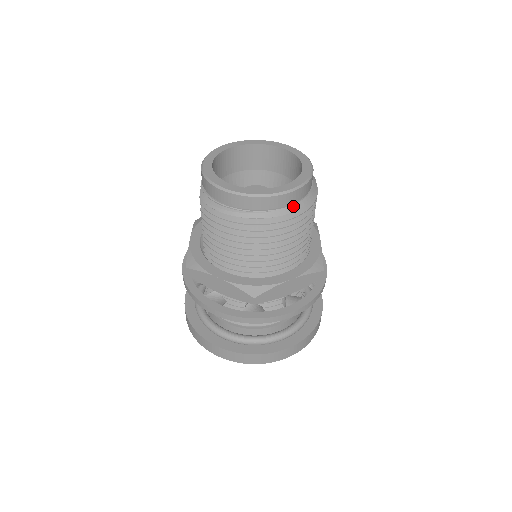
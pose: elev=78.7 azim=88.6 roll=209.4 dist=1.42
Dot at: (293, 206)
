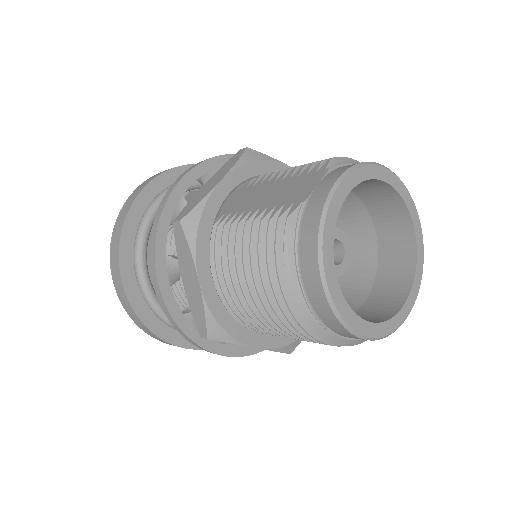
Dot at: (350, 341)
